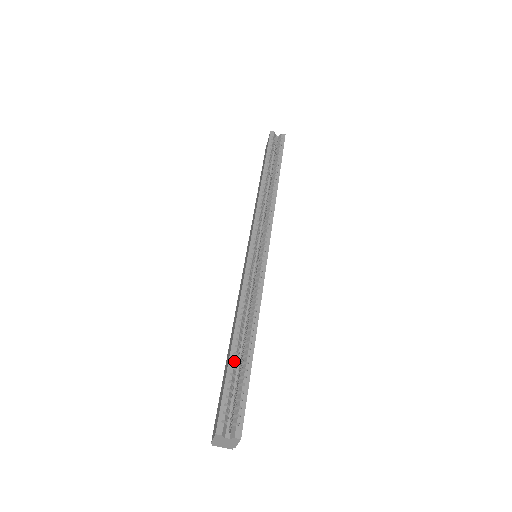
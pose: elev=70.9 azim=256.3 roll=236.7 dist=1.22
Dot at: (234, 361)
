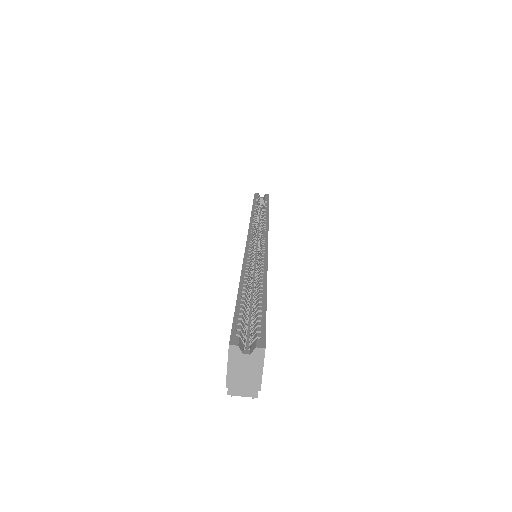
Dot at: (244, 297)
